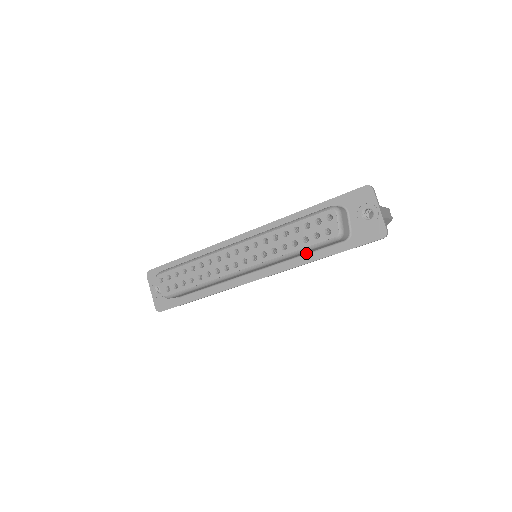
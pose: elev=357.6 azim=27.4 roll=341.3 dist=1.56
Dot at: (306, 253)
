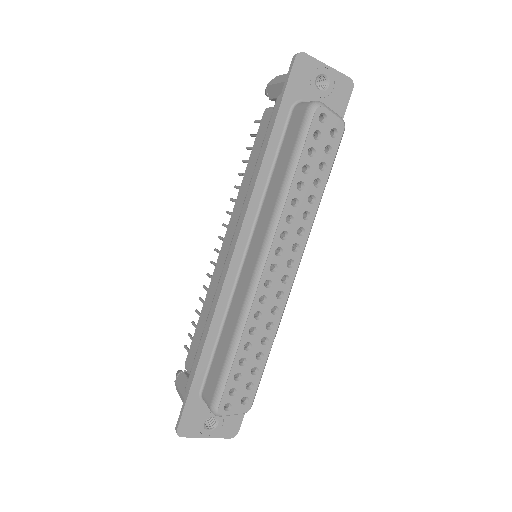
Dot at: occluded
